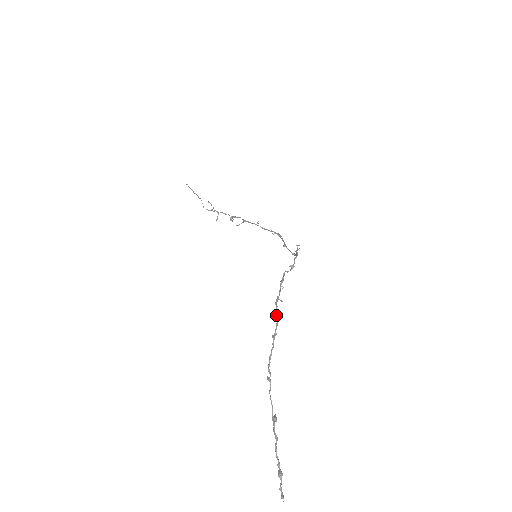
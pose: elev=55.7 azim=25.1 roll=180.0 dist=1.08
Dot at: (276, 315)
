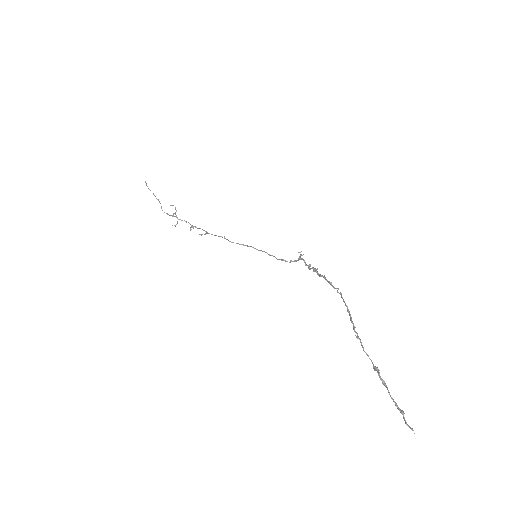
Dot at: (337, 291)
